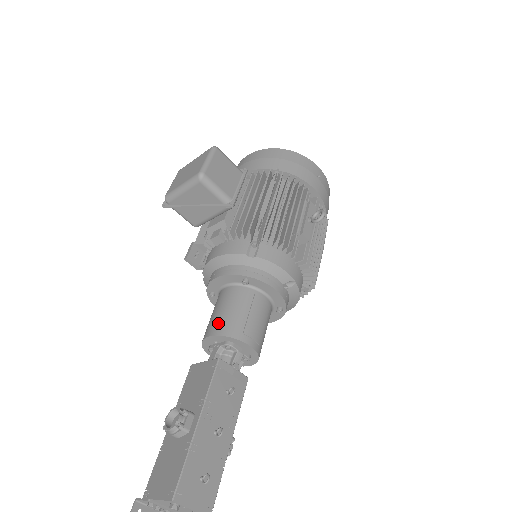
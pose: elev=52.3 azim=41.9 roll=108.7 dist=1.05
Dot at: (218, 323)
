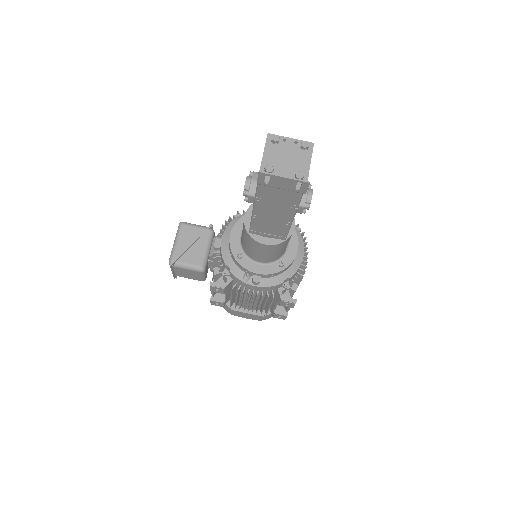
Dot at: occluded
